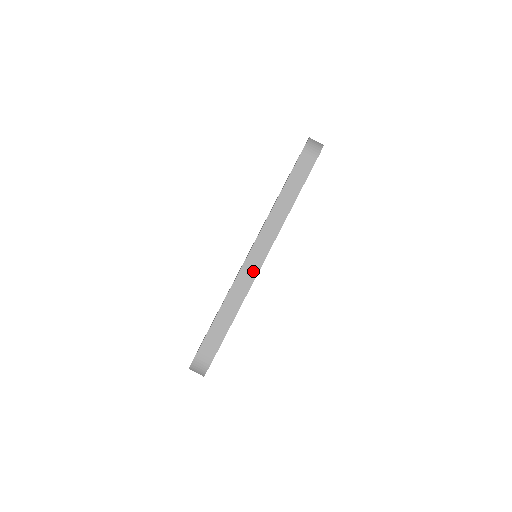
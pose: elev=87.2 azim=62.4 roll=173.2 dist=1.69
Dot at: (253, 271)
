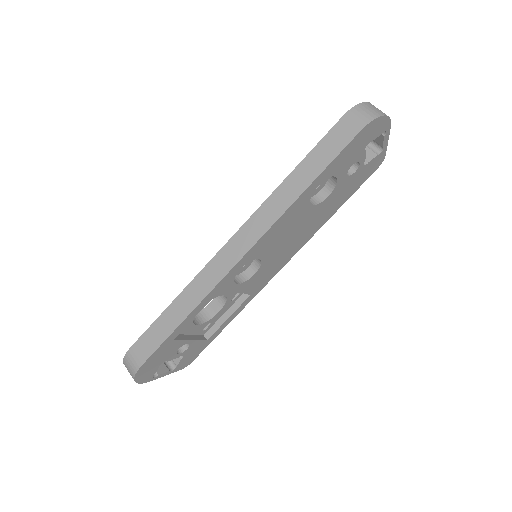
Dot at: (223, 268)
